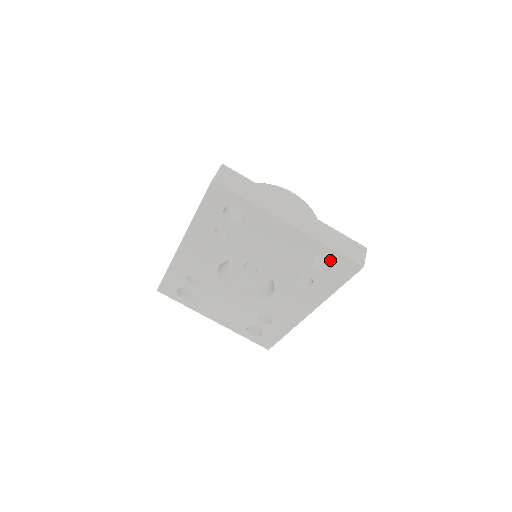
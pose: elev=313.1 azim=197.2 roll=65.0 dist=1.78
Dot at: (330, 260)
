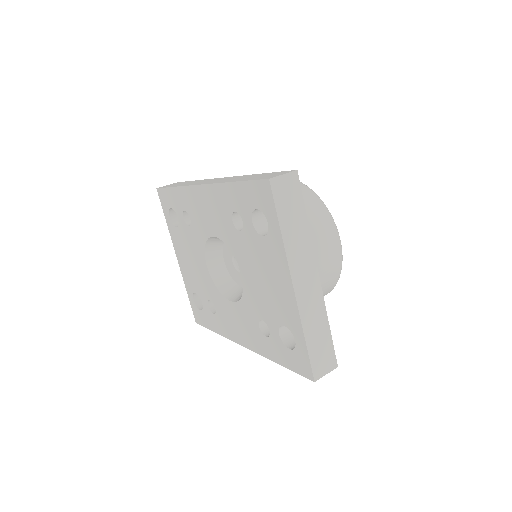
Dot at: (296, 345)
